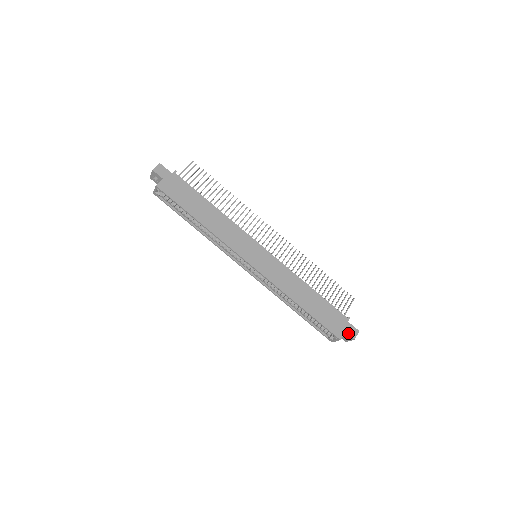
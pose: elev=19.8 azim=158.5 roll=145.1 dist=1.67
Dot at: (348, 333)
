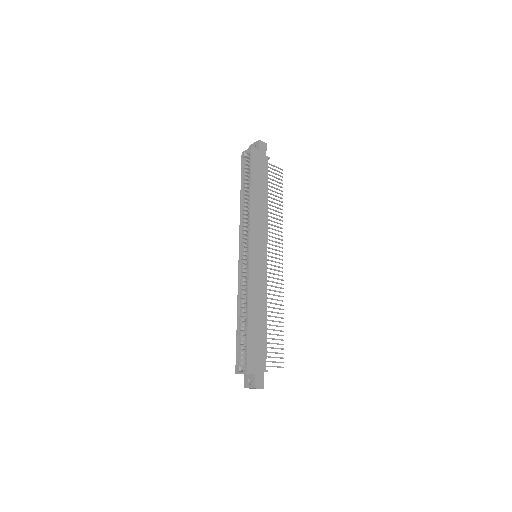
Dot at: (256, 378)
